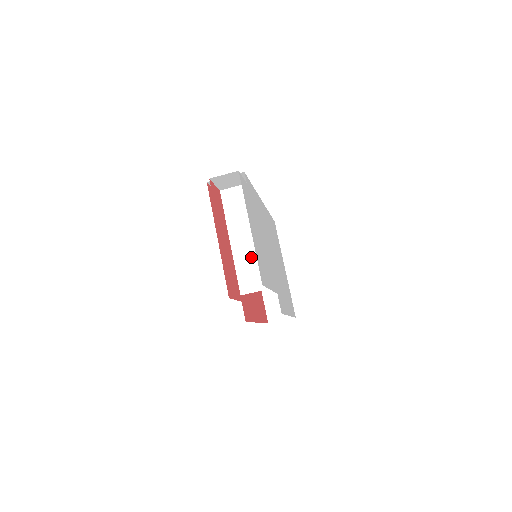
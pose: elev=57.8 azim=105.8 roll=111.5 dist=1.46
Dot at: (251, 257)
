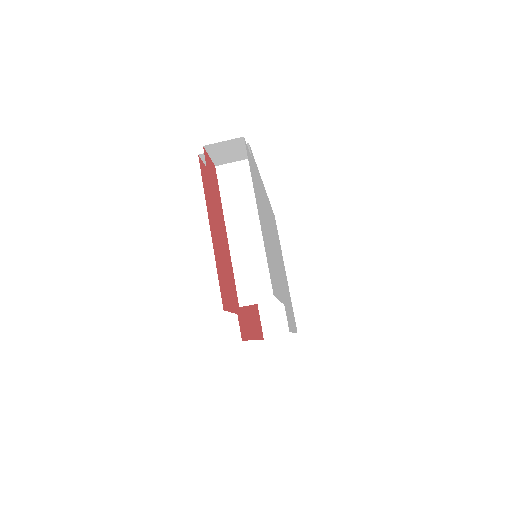
Dot at: (255, 256)
